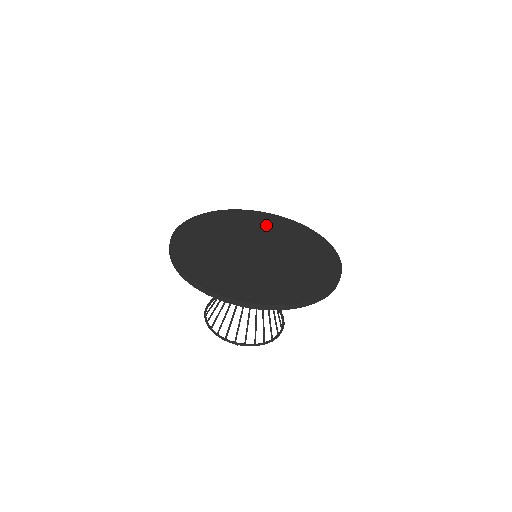
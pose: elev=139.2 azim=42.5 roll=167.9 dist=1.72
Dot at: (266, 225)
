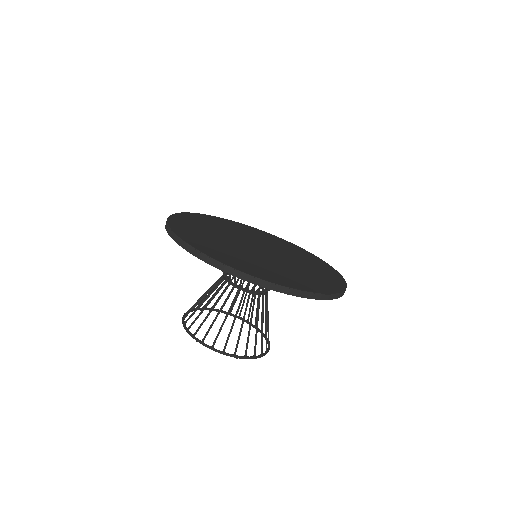
Dot at: (246, 231)
